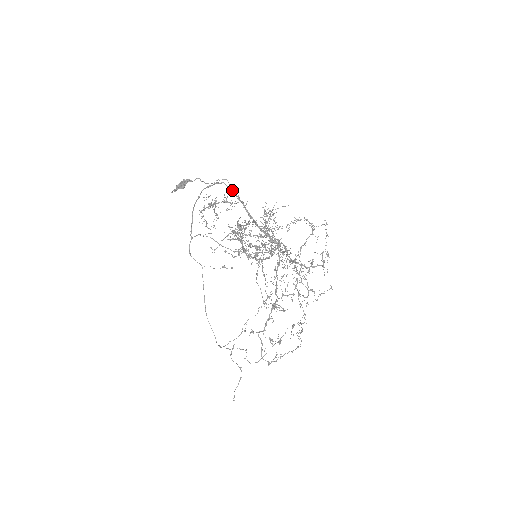
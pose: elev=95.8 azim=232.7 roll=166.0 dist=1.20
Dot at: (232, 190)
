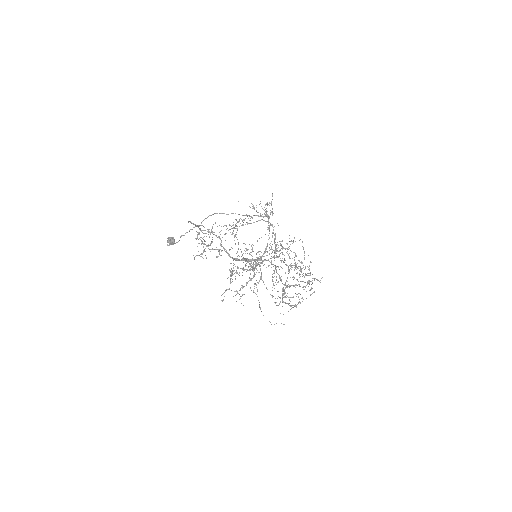
Dot at: (213, 234)
